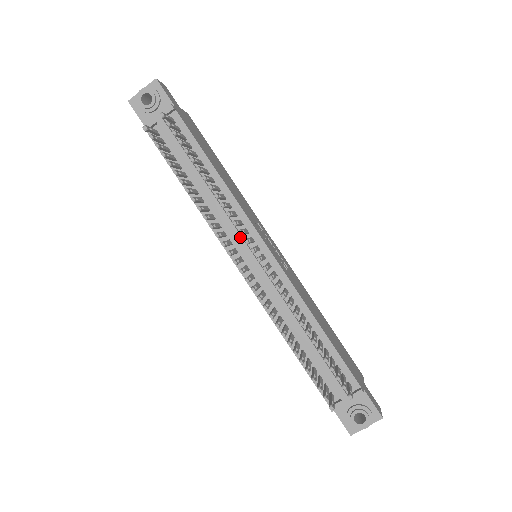
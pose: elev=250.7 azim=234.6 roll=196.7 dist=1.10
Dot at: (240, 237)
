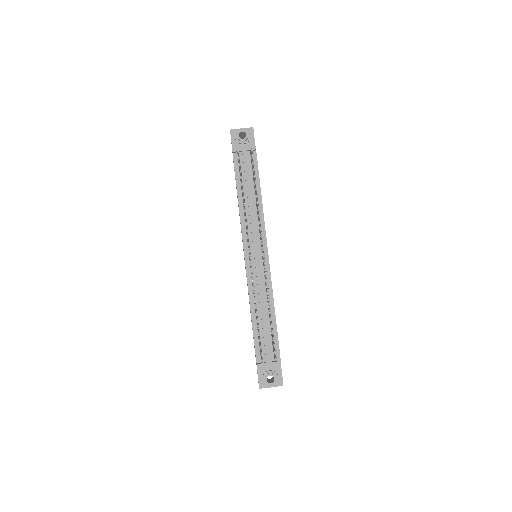
Dot at: (256, 239)
